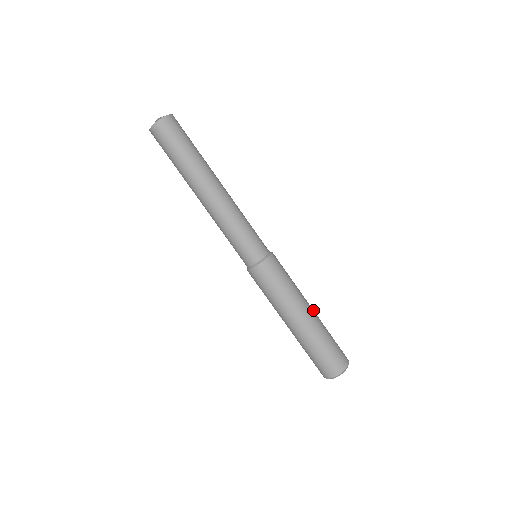
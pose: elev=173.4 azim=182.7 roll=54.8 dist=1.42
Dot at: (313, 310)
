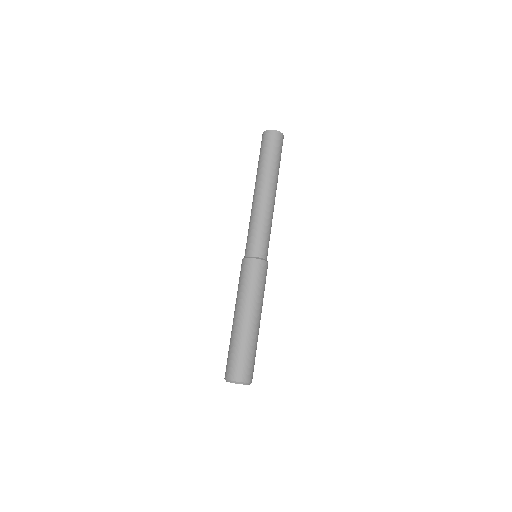
Dot at: occluded
